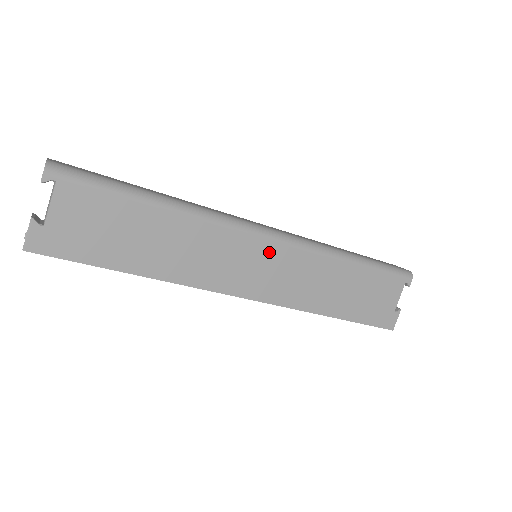
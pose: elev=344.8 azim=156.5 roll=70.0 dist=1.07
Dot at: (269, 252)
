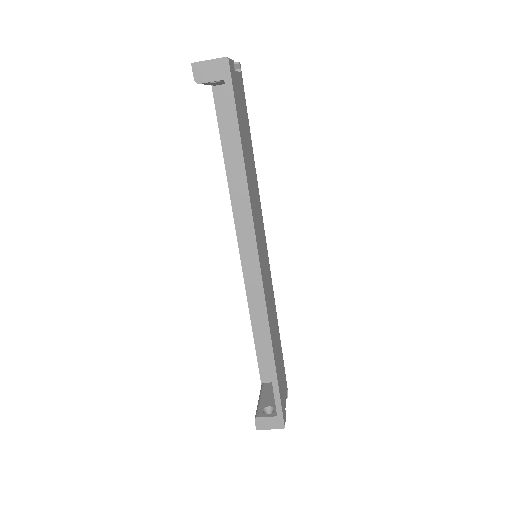
Dot at: (267, 258)
